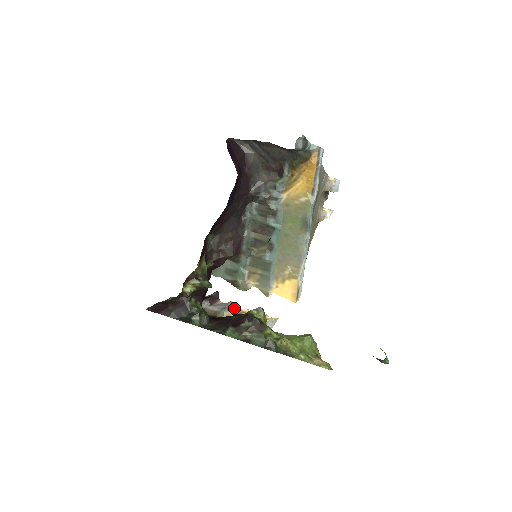
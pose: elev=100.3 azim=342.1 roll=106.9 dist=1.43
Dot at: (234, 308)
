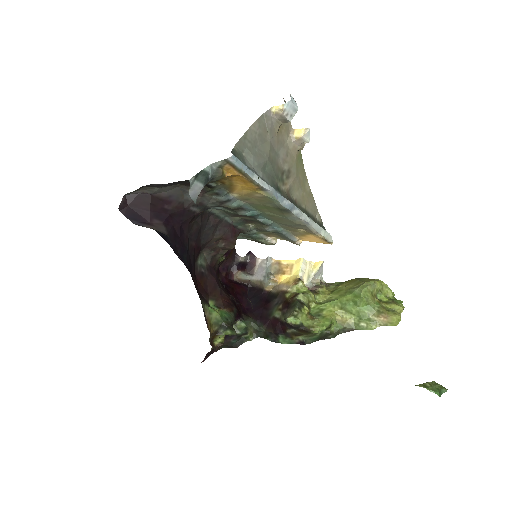
Dot at: (275, 265)
